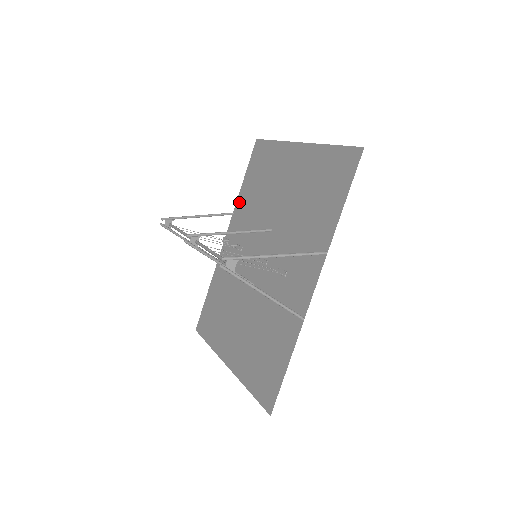
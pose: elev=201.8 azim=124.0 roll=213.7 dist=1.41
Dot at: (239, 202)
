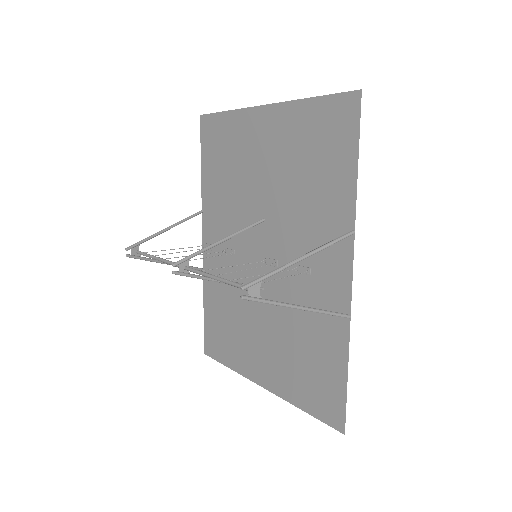
Dot at: (205, 196)
